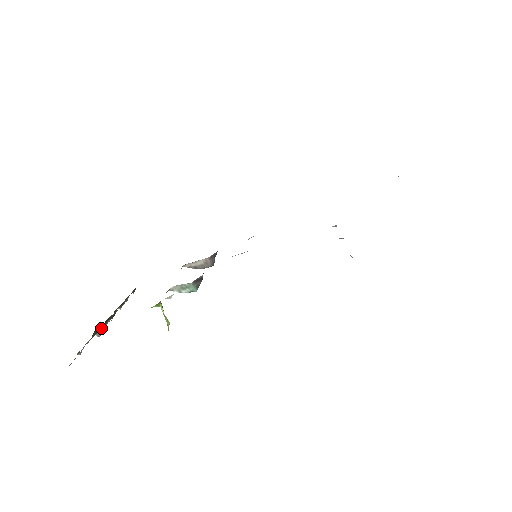
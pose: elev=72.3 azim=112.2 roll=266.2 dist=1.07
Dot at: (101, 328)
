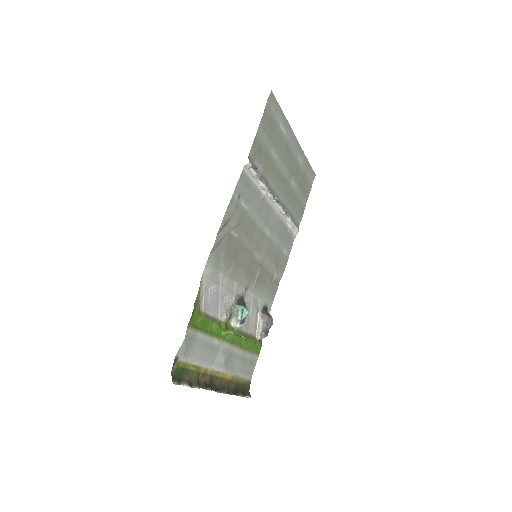
Dot at: occluded
